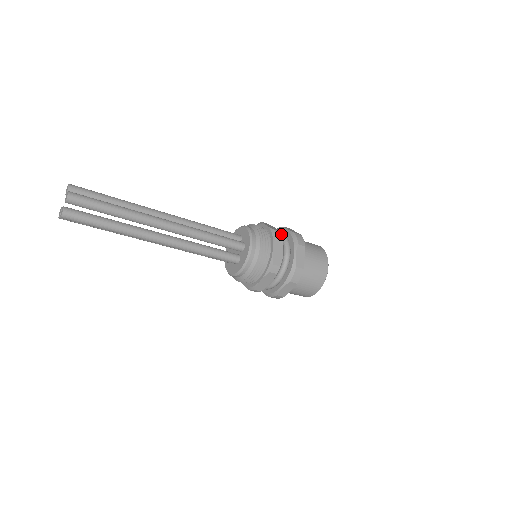
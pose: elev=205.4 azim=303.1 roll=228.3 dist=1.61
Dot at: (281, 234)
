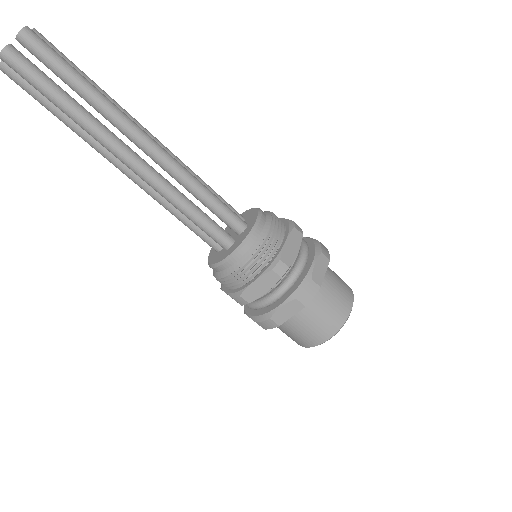
Dot at: (301, 230)
